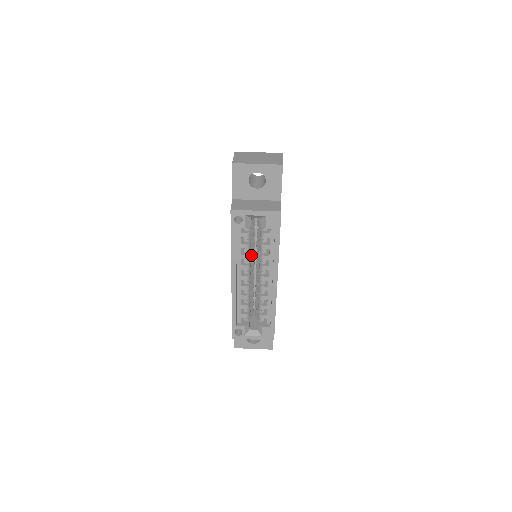
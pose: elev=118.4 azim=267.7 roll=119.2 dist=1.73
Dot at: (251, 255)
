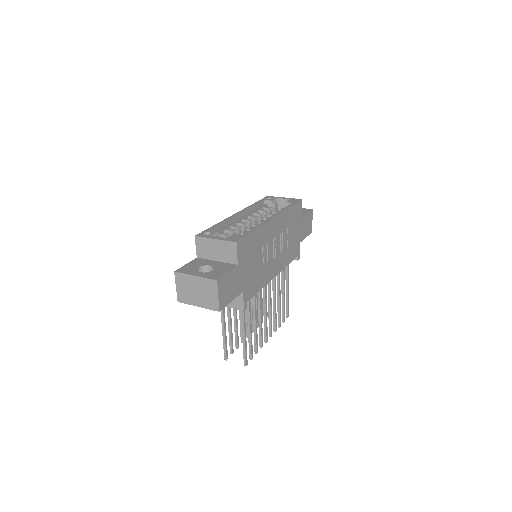
Dot at: occluded
